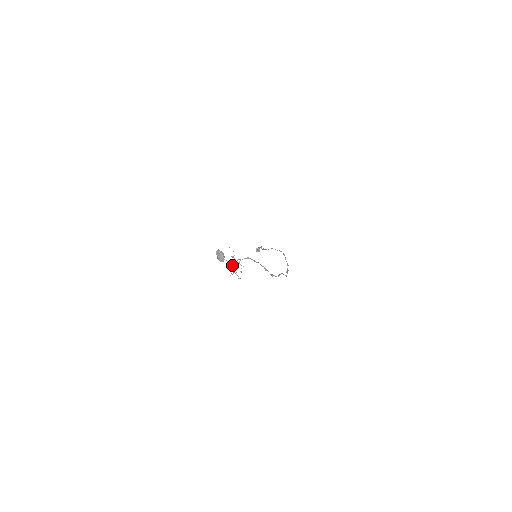
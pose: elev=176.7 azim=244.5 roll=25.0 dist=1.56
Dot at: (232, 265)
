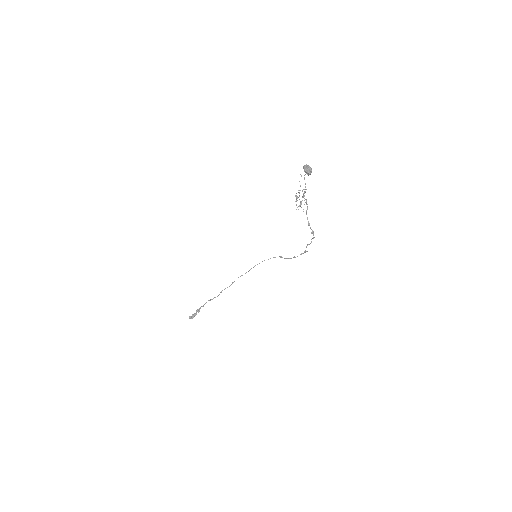
Dot at: (296, 201)
